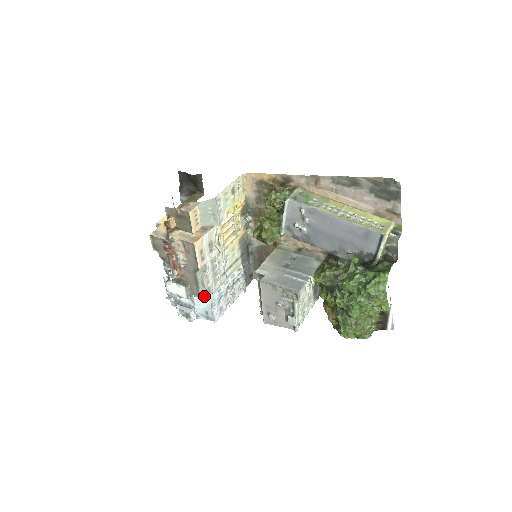
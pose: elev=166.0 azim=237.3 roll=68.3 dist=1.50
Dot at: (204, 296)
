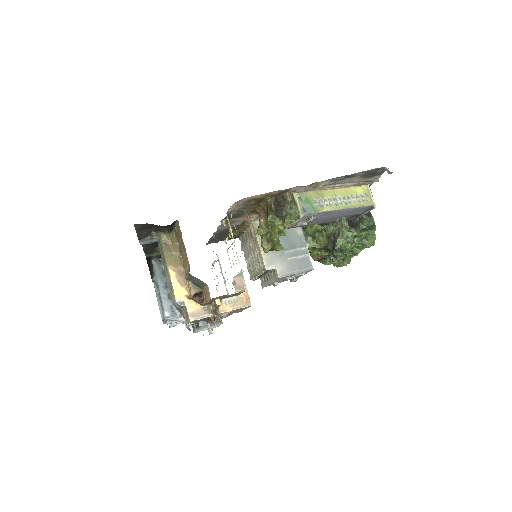
Dot at: occluded
